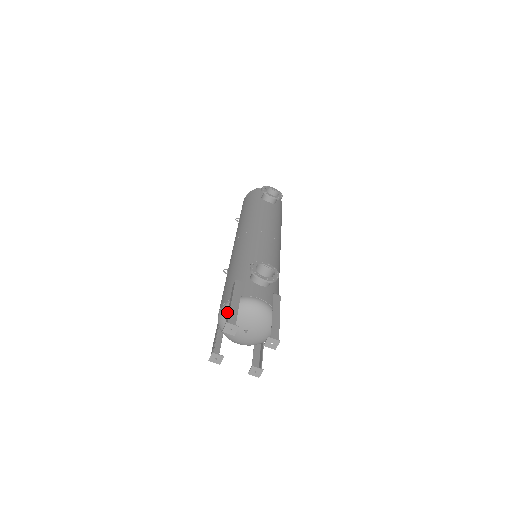
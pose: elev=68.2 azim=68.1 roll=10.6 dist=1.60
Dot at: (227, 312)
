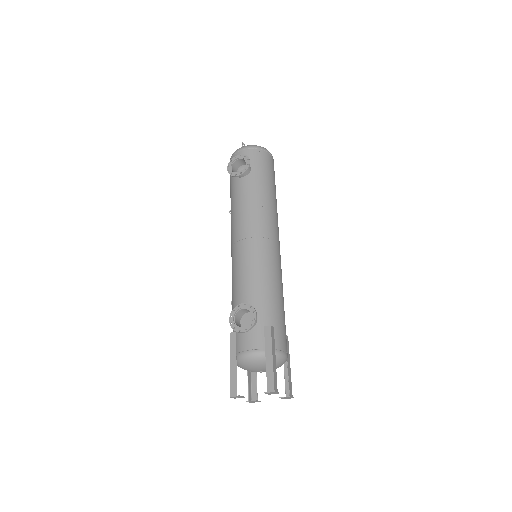
Dot at: (238, 366)
